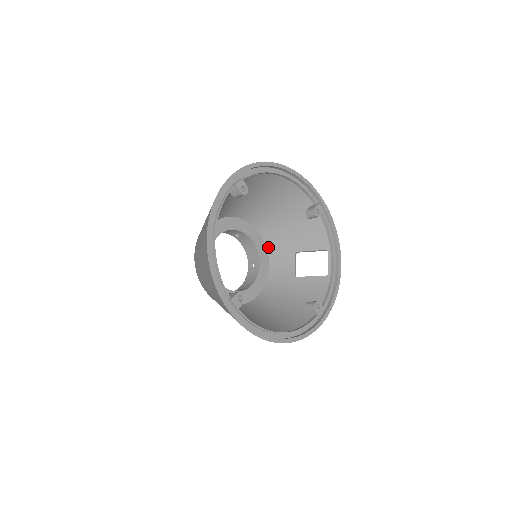
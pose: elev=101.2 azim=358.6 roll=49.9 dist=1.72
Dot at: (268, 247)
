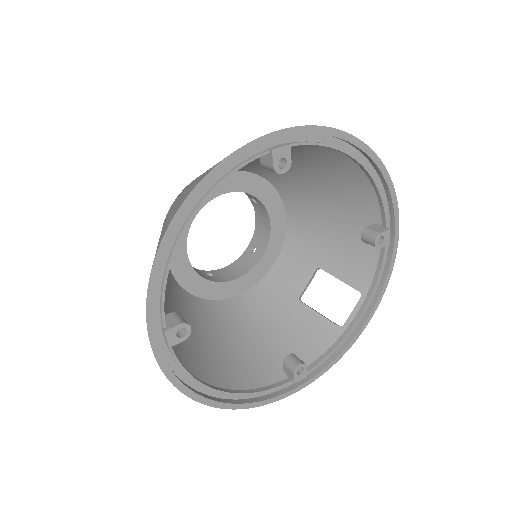
Dot at: (287, 237)
